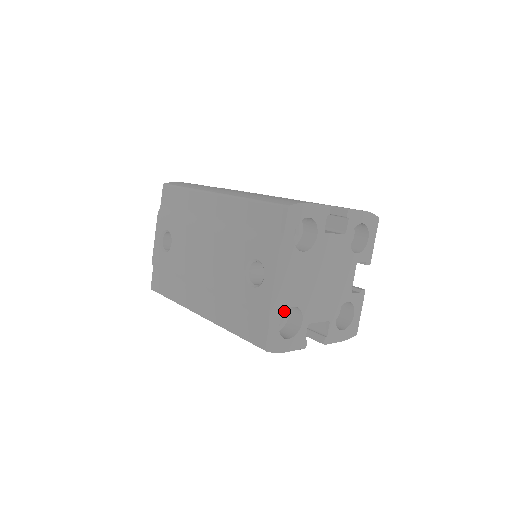
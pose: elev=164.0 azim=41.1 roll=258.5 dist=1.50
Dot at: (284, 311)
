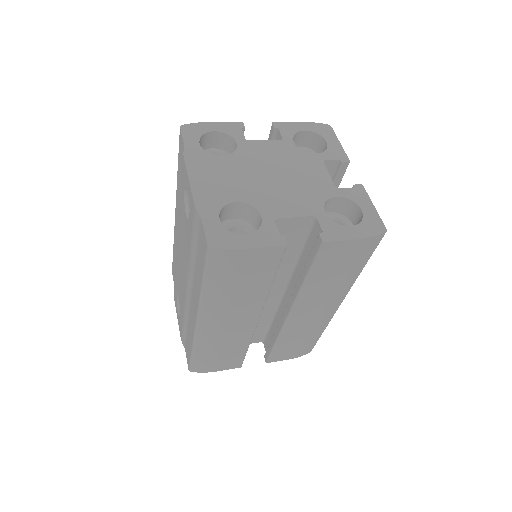
Dot at: (221, 207)
